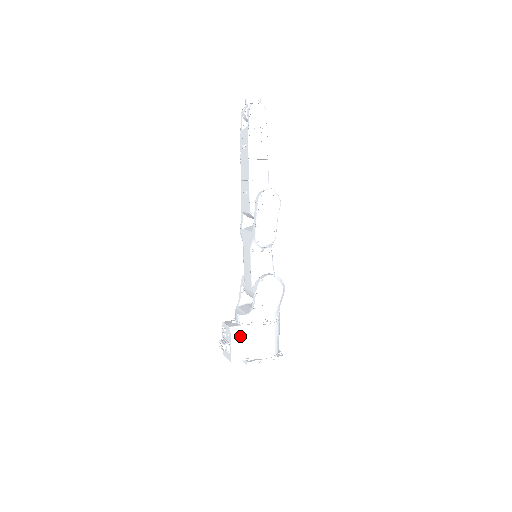
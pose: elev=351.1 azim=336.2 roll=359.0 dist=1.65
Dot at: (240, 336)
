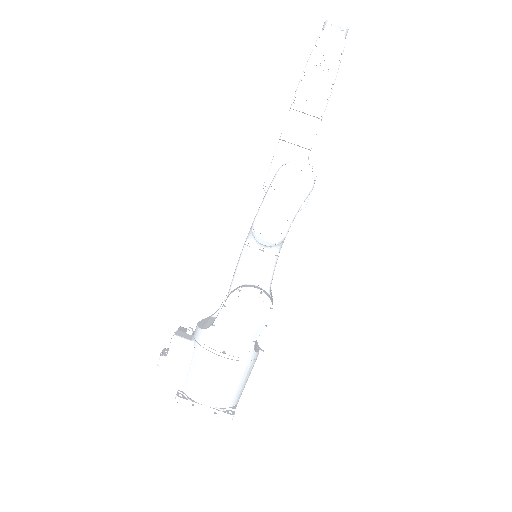
Dot at: (183, 355)
